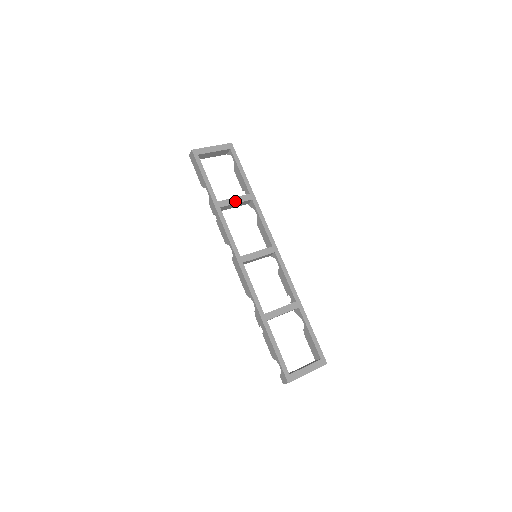
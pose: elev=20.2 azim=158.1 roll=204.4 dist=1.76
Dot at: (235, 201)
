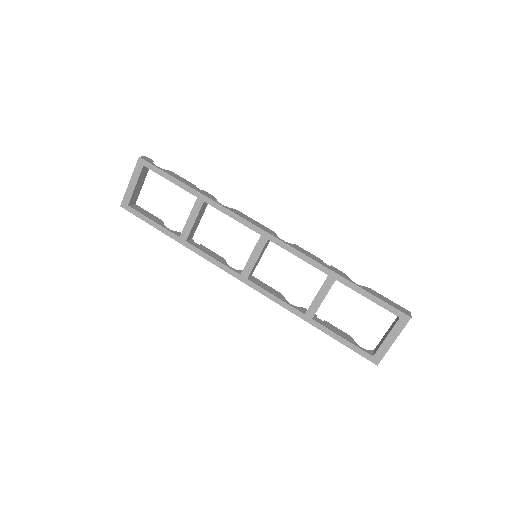
Dot at: (192, 220)
